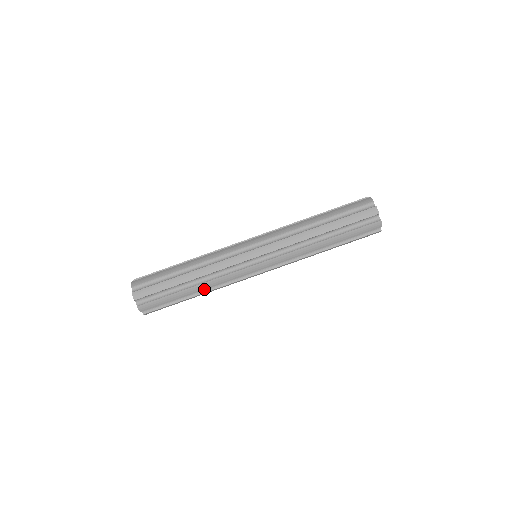
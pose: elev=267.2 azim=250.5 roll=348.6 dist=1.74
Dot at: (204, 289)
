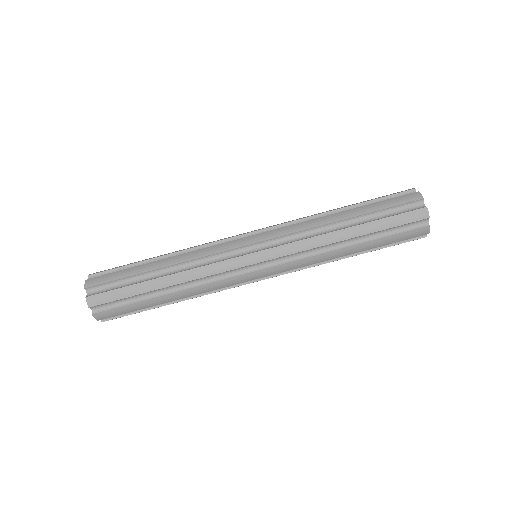
Dot at: (184, 297)
